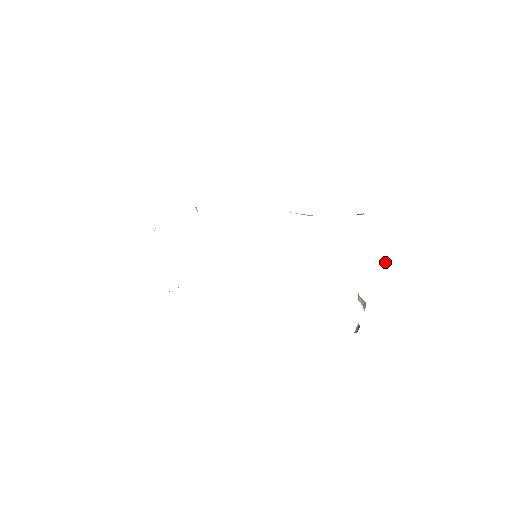
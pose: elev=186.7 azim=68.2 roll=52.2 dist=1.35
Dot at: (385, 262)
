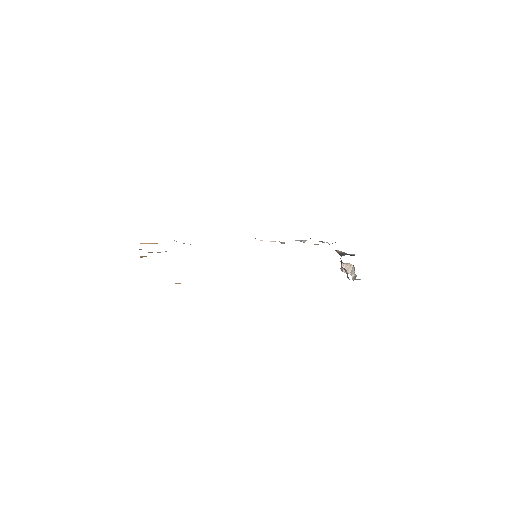
Dot at: (342, 254)
